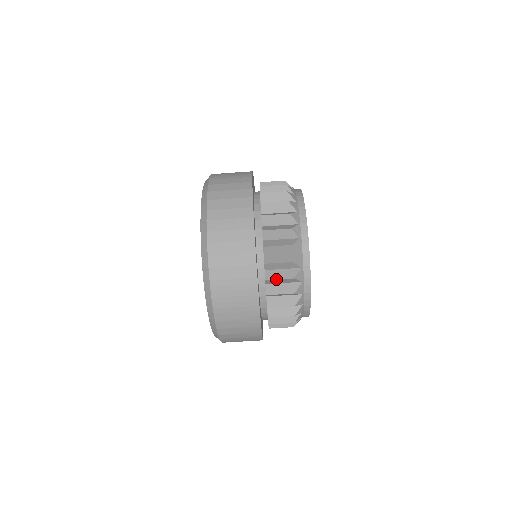
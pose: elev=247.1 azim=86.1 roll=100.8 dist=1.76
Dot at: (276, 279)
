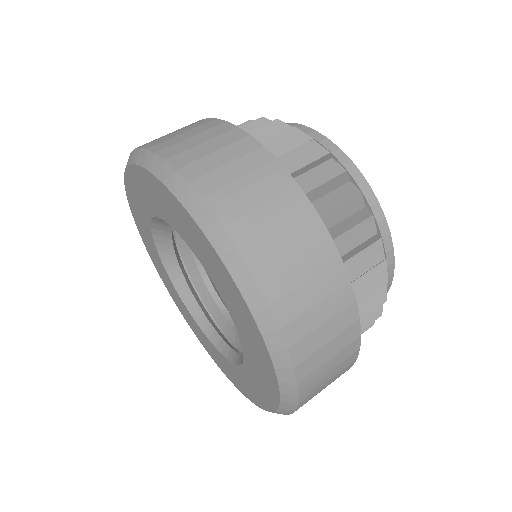
Dot at: (307, 170)
